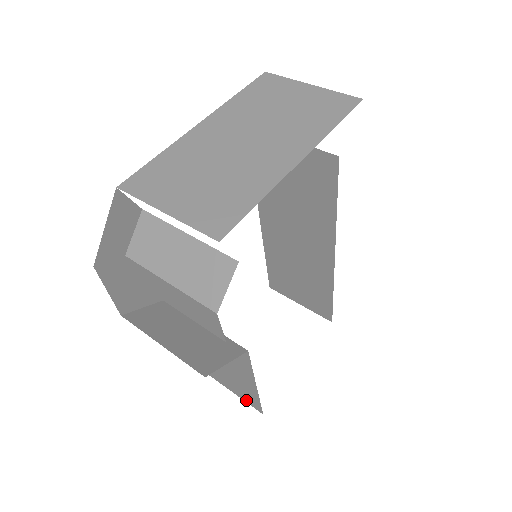
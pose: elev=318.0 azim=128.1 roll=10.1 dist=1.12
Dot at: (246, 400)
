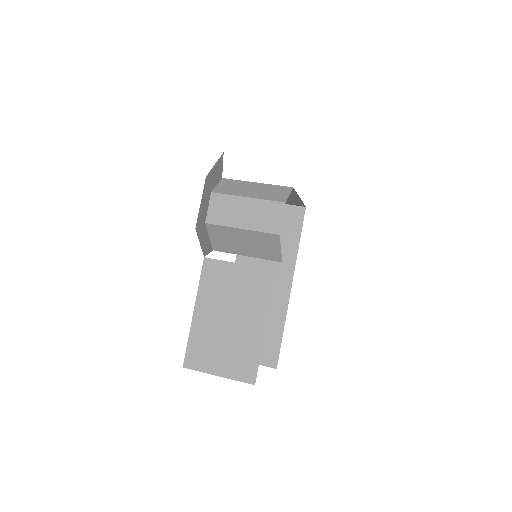
Dot at: (238, 375)
